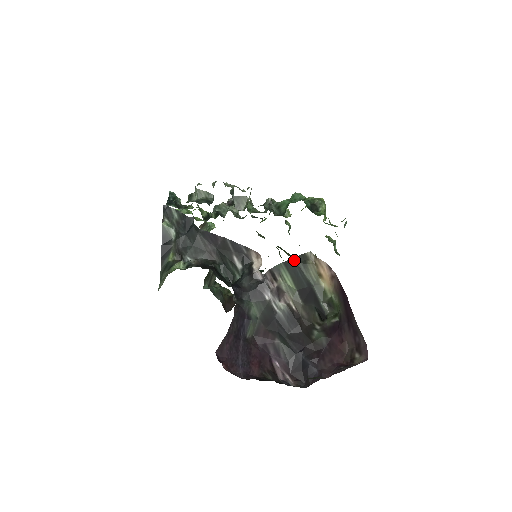
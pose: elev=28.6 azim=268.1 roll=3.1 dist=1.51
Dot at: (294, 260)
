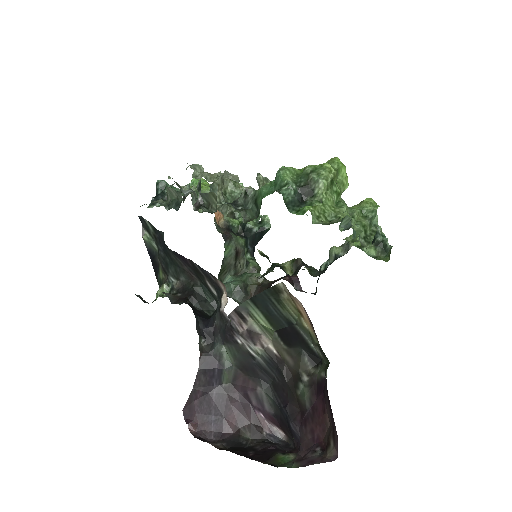
Dot at: (263, 295)
